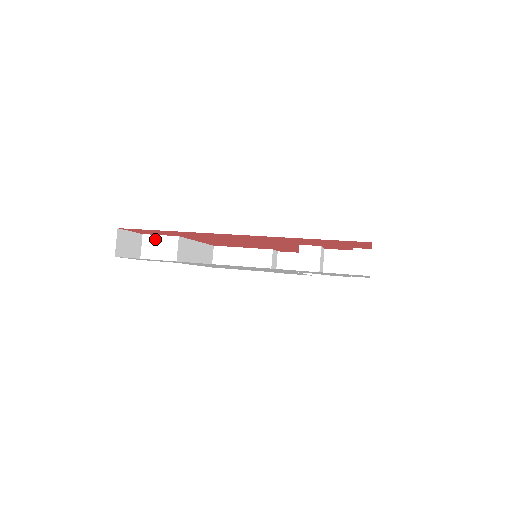
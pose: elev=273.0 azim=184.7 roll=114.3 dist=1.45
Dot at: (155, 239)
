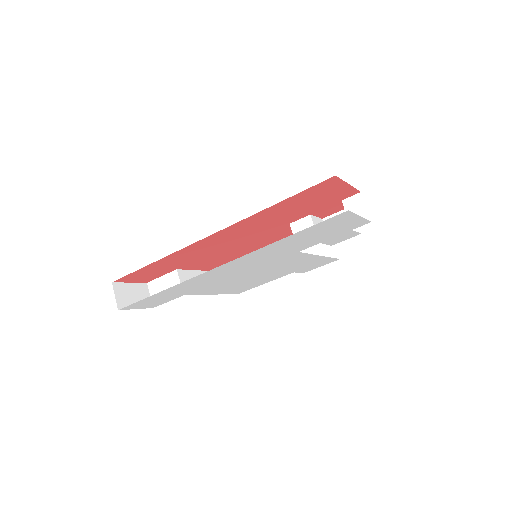
Dot at: (158, 282)
